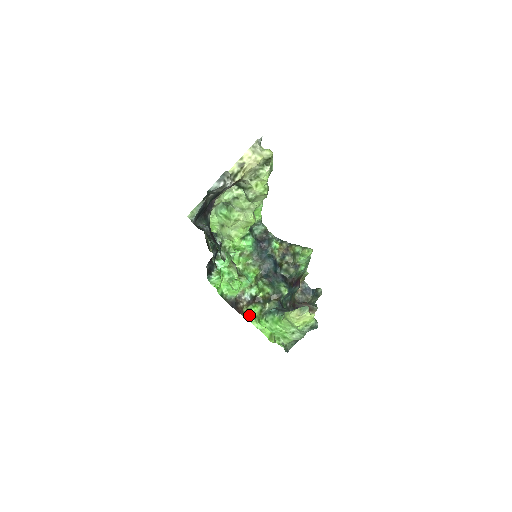
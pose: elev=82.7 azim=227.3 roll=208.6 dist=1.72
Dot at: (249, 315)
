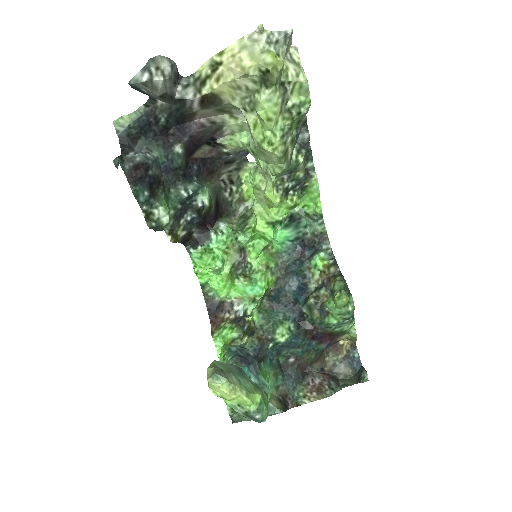
Dot at: (219, 335)
